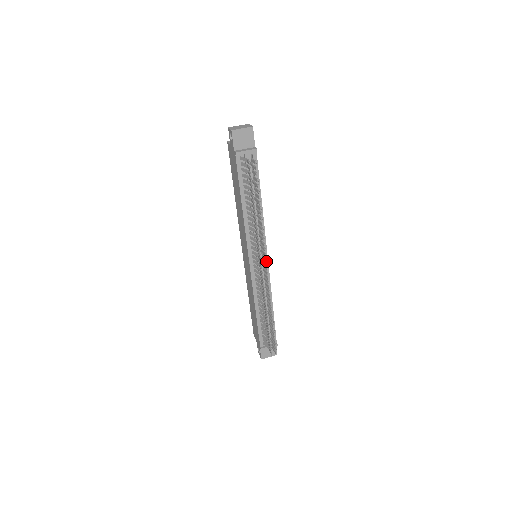
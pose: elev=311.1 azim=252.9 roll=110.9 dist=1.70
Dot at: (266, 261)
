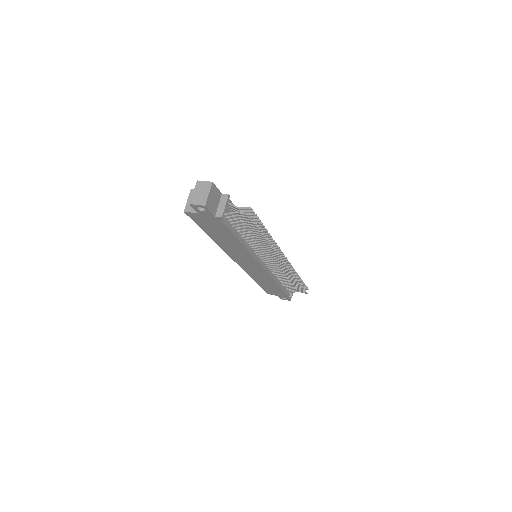
Dot at: occluded
